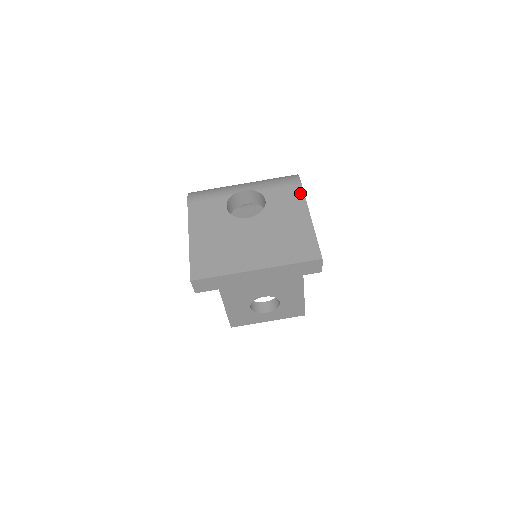
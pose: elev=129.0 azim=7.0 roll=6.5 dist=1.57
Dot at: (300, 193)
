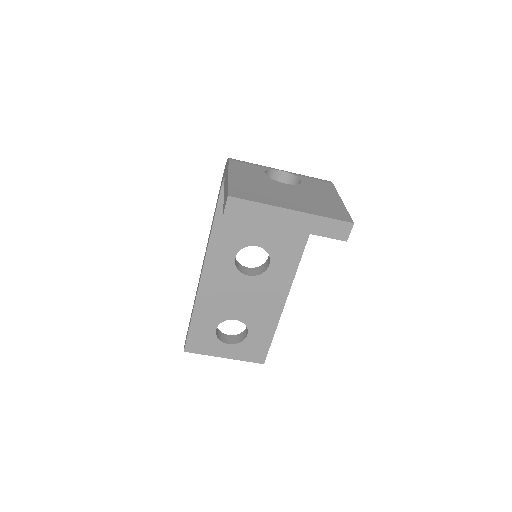
Dot at: (332, 187)
